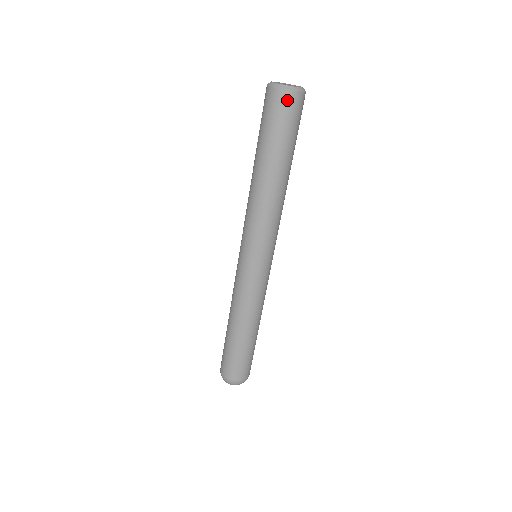
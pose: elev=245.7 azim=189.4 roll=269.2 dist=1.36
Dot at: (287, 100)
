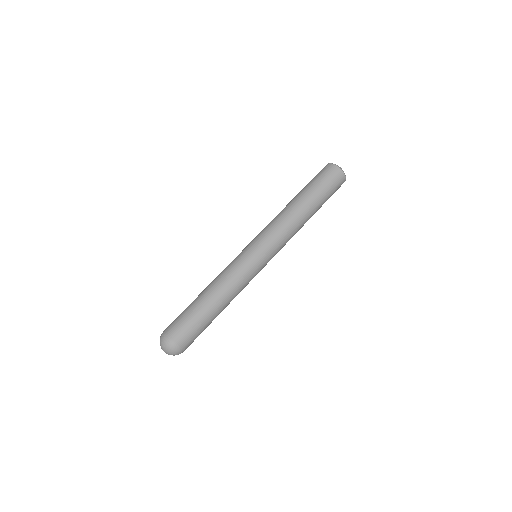
Dot at: (341, 179)
